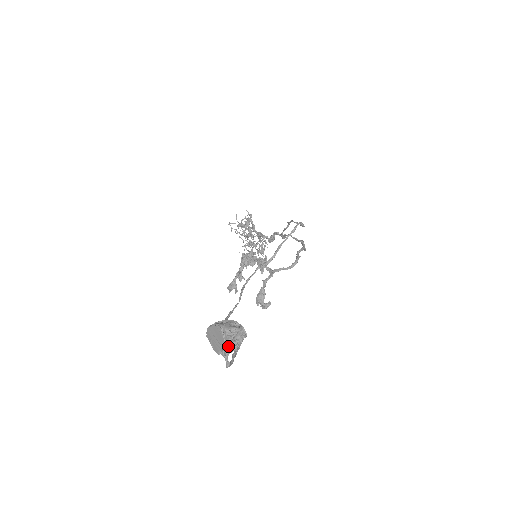
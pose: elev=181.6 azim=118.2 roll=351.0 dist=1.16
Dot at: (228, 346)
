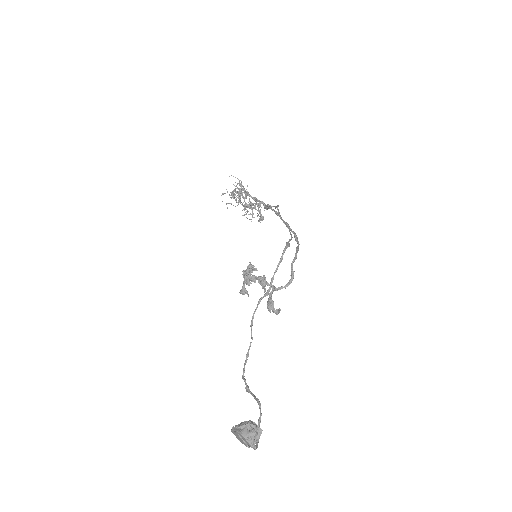
Dot at: occluded
